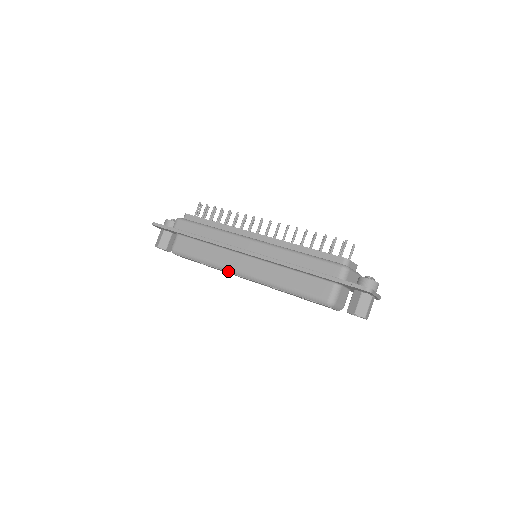
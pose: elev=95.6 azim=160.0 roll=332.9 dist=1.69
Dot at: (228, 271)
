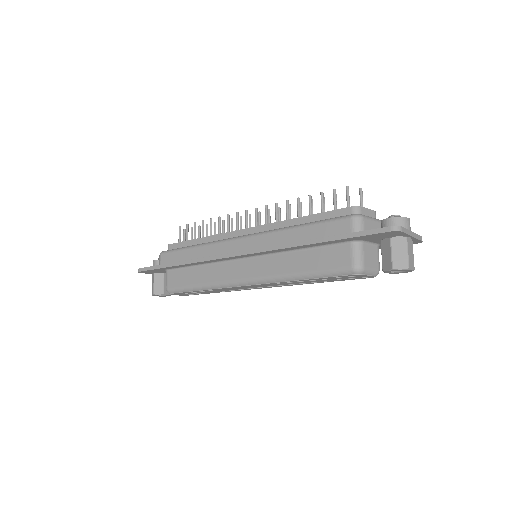
Dot at: (230, 286)
